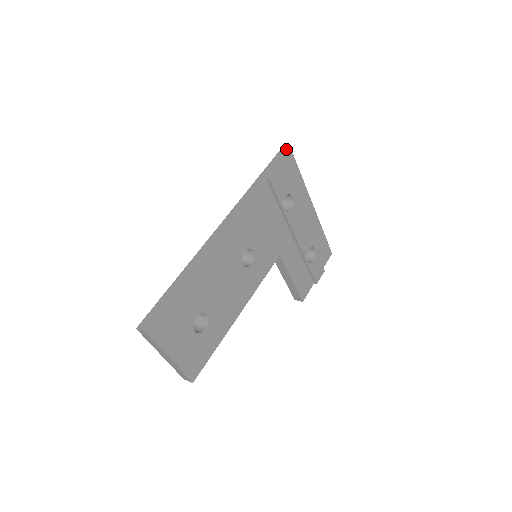
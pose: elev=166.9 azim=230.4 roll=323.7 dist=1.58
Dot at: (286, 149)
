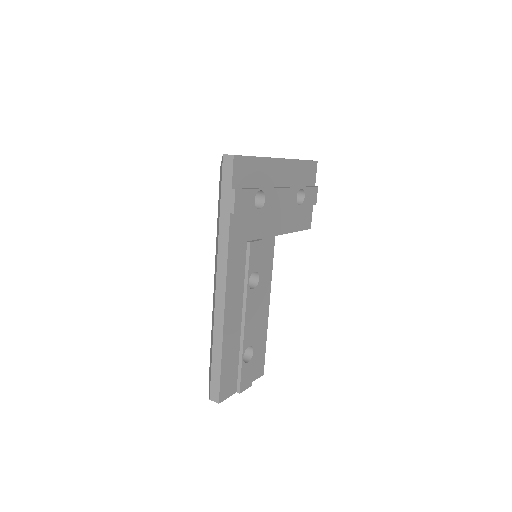
Dot at: (229, 157)
